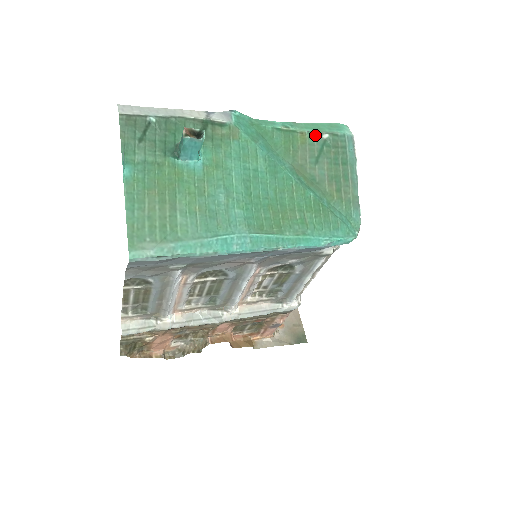
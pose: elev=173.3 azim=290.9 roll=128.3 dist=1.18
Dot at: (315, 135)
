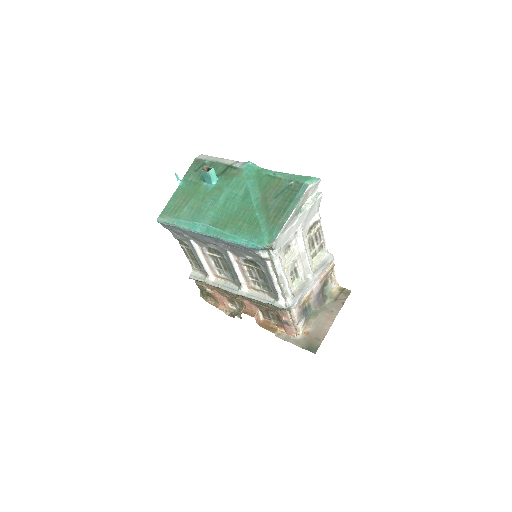
Dot at: (287, 181)
